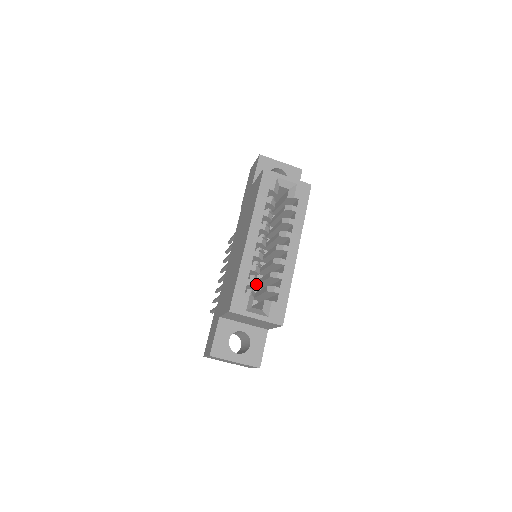
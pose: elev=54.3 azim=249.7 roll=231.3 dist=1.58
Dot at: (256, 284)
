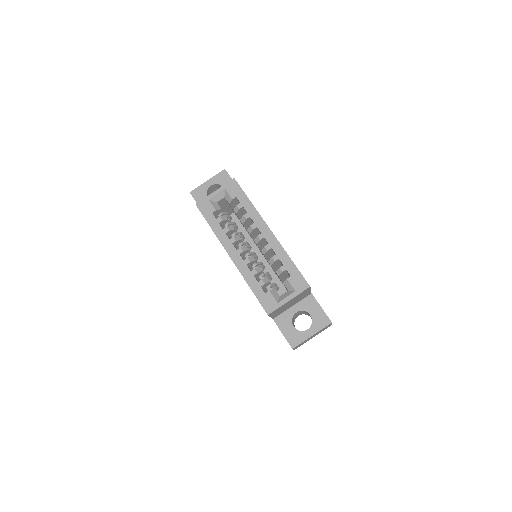
Dot at: (267, 279)
